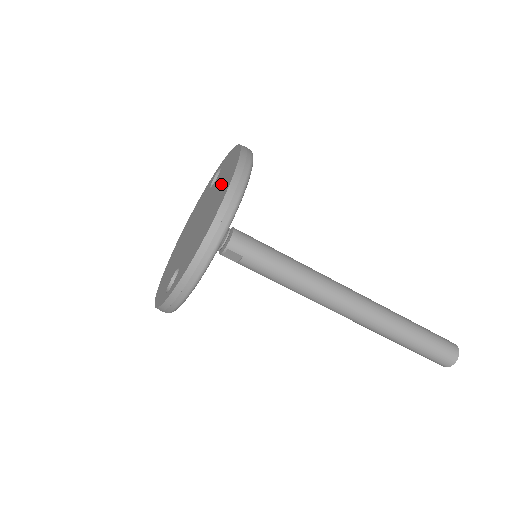
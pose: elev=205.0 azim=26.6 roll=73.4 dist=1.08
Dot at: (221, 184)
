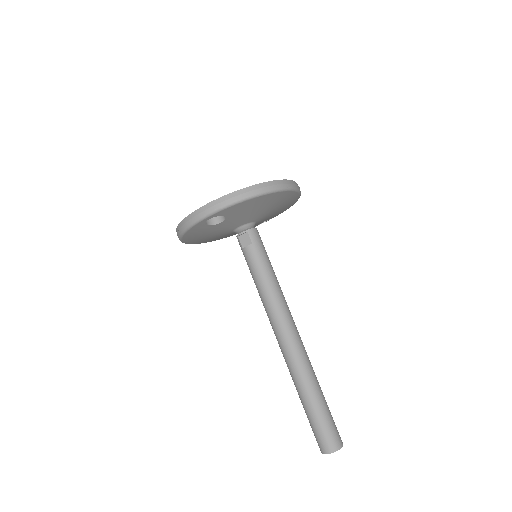
Dot at: occluded
